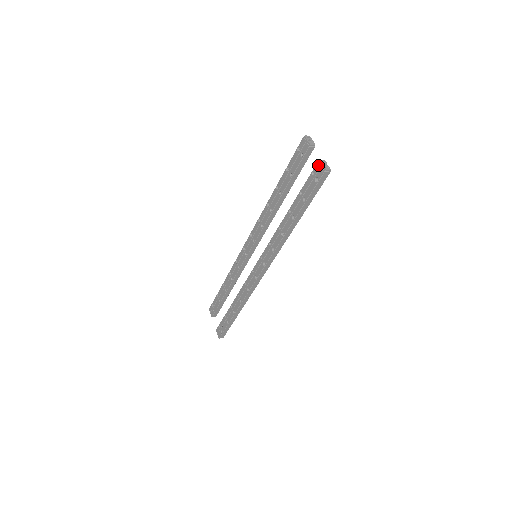
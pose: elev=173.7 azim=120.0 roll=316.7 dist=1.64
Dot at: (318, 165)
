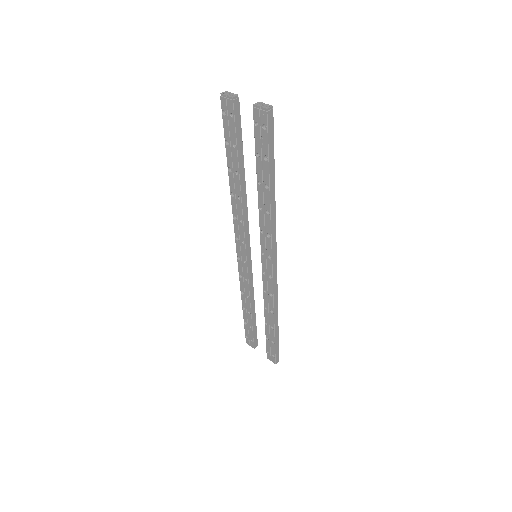
Dot at: (255, 111)
